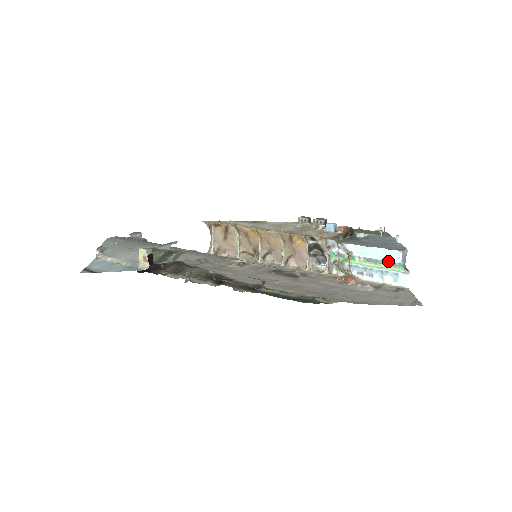
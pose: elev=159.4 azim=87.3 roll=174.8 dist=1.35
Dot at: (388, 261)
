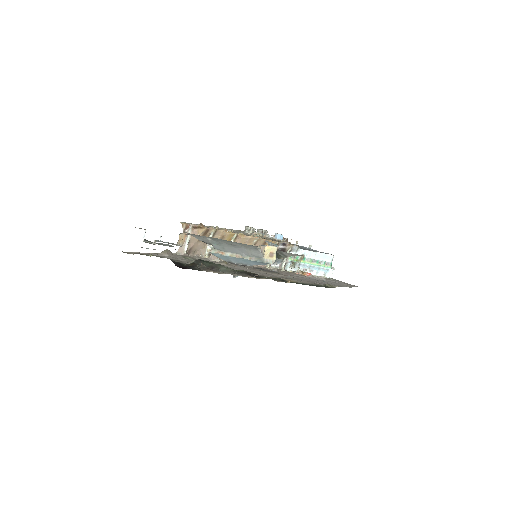
Dot at: (325, 261)
